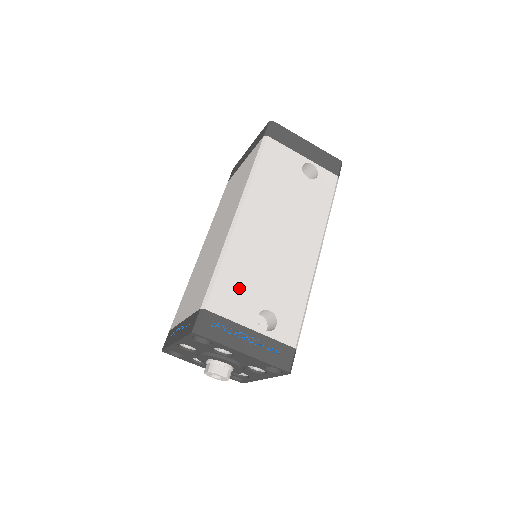
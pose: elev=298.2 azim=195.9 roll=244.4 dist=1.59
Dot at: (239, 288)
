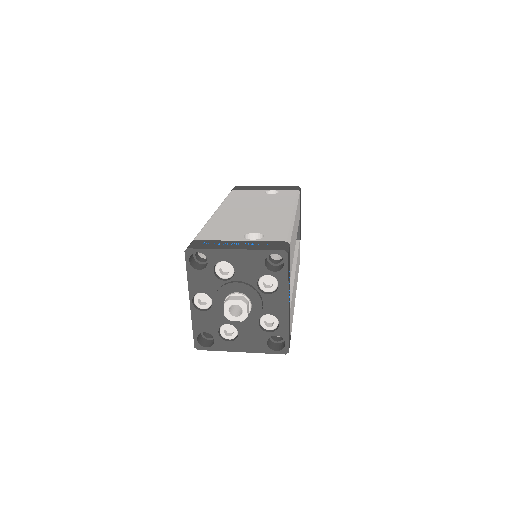
Dot at: (223, 230)
